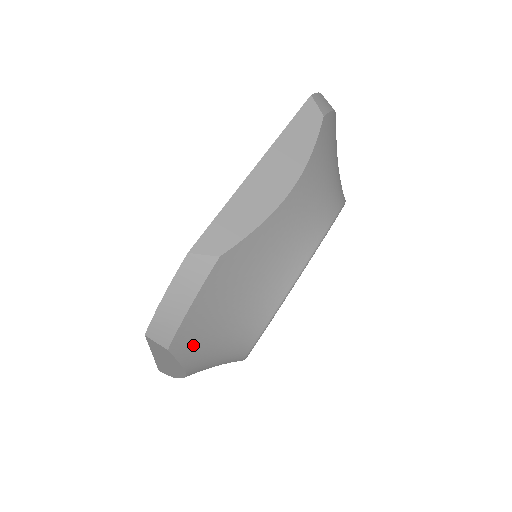
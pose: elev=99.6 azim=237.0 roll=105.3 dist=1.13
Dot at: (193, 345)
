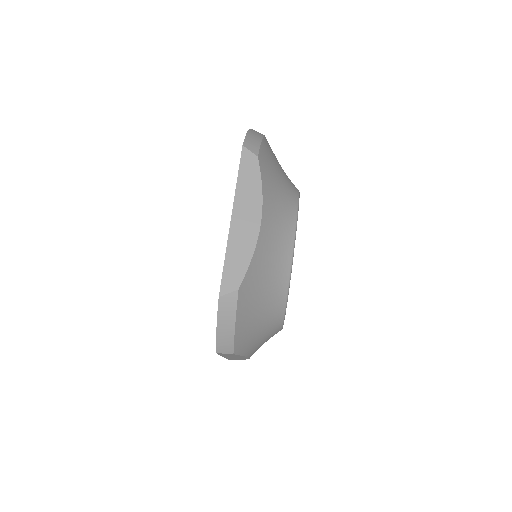
Dot at: (247, 343)
